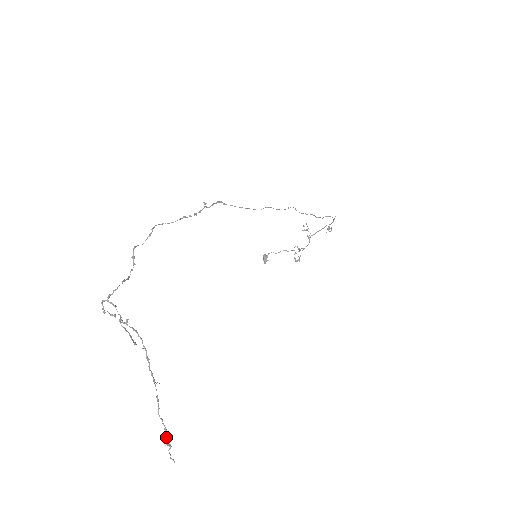
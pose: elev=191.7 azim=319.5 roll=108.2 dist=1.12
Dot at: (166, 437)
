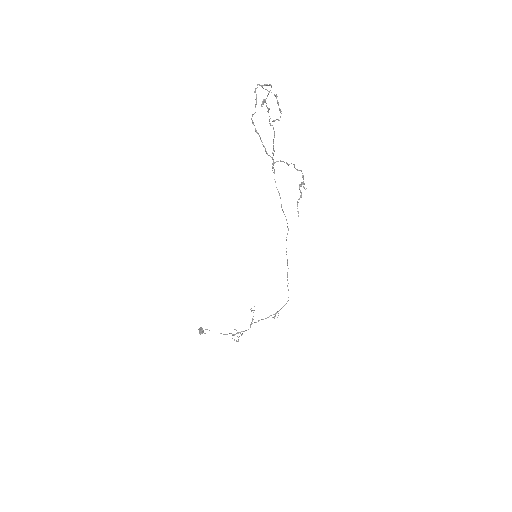
Dot at: (303, 182)
